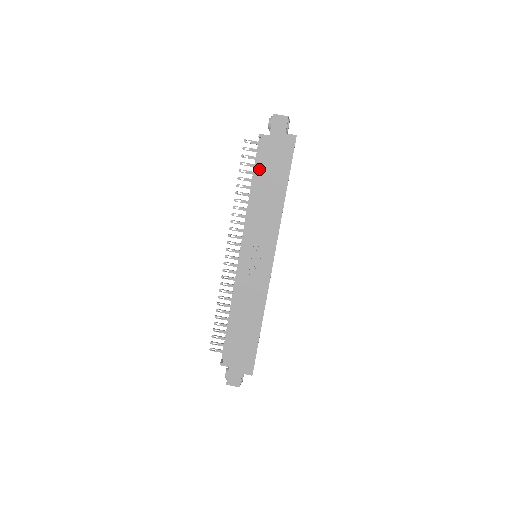
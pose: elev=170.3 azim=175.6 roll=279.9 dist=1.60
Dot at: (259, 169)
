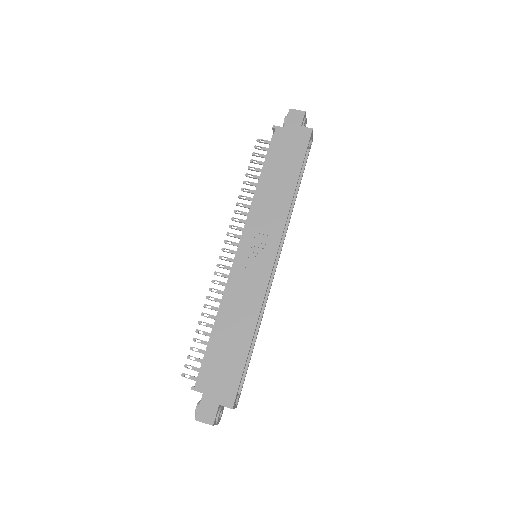
Dot at: (270, 158)
